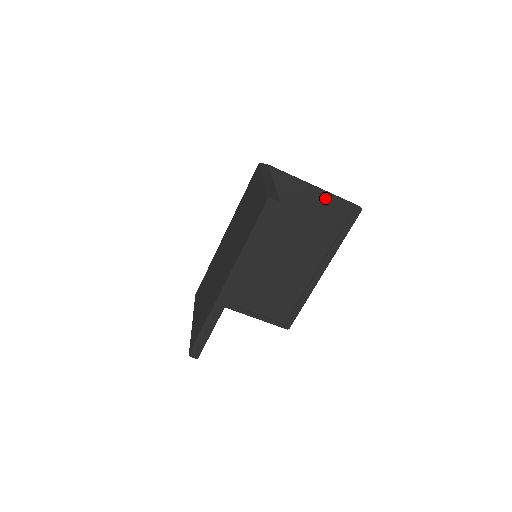
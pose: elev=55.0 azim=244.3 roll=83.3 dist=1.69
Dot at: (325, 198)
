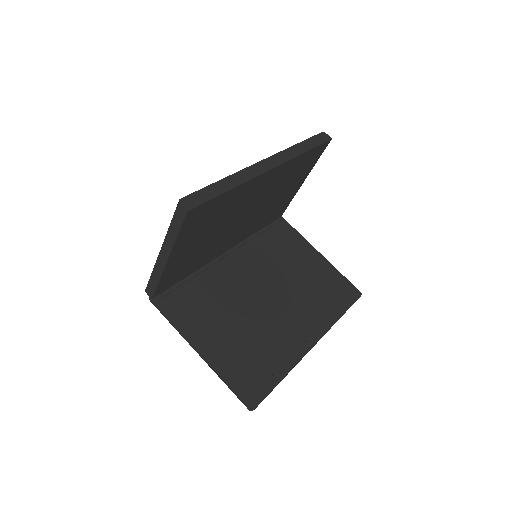
Dot at: (327, 267)
